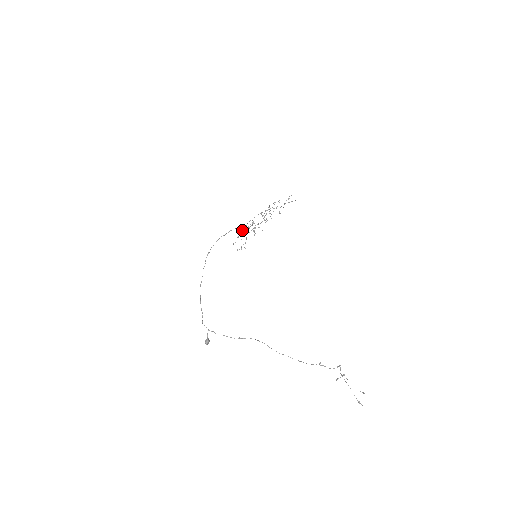
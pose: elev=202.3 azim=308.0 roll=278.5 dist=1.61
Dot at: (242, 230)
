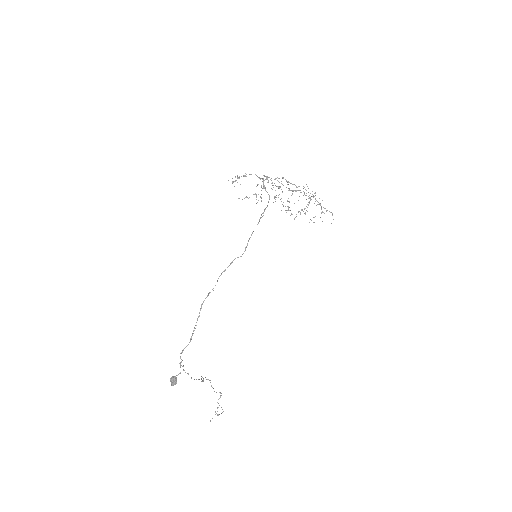
Dot at: (263, 178)
